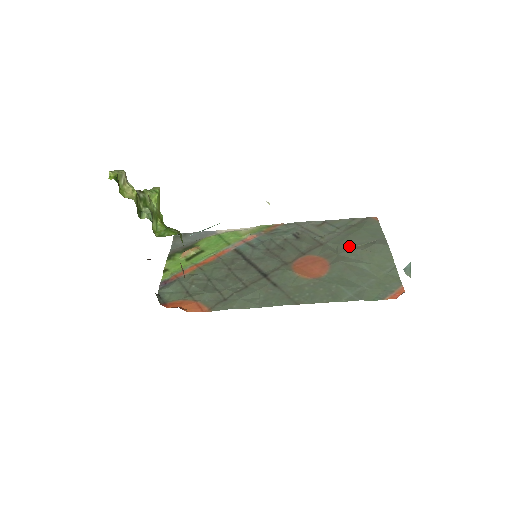
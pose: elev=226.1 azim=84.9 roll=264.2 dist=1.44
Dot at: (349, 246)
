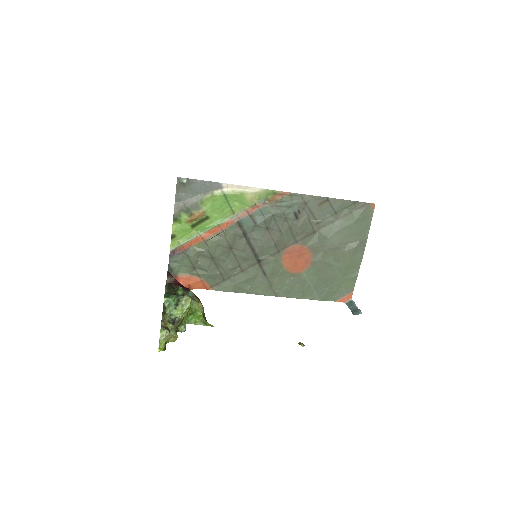
Dot at: (335, 245)
